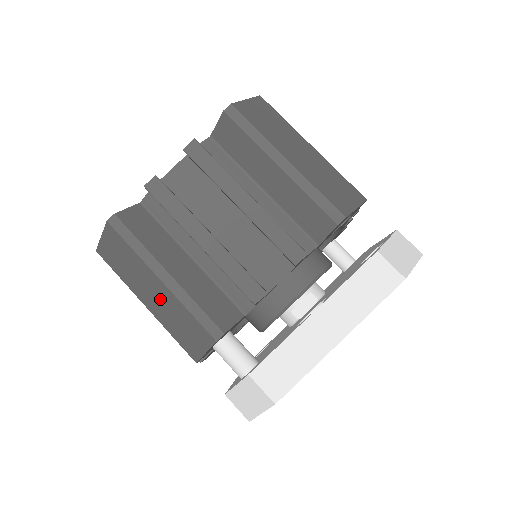
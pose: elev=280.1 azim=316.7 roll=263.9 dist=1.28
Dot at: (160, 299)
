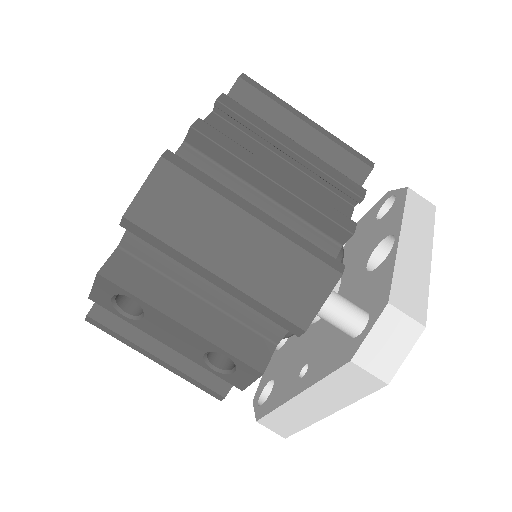
Dot at: (249, 249)
